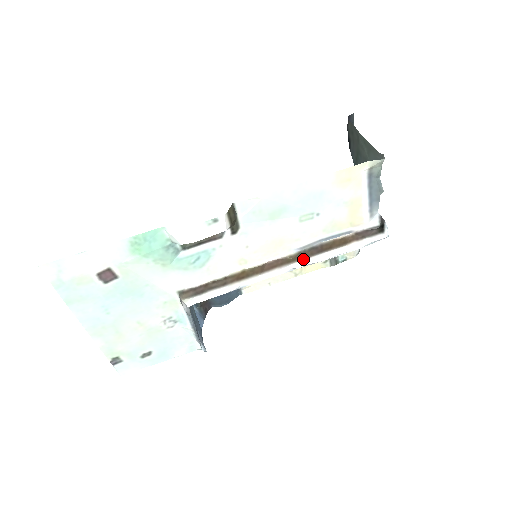
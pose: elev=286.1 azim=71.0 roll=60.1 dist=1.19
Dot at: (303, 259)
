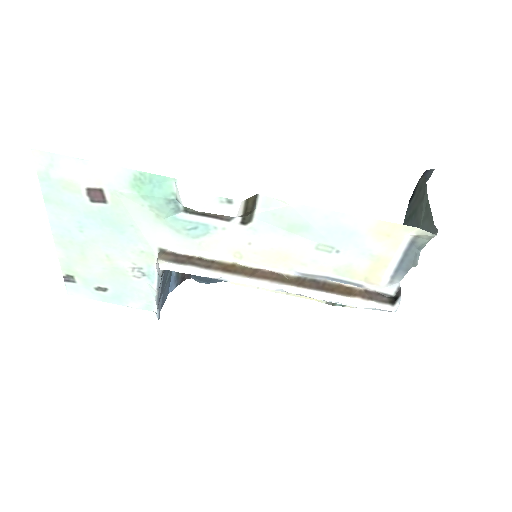
Dot at: (298, 286)
